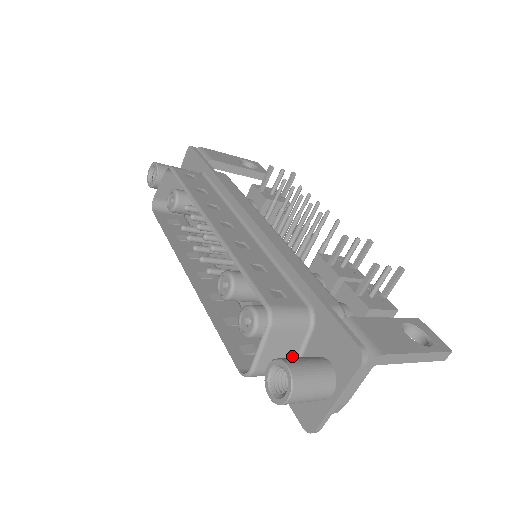
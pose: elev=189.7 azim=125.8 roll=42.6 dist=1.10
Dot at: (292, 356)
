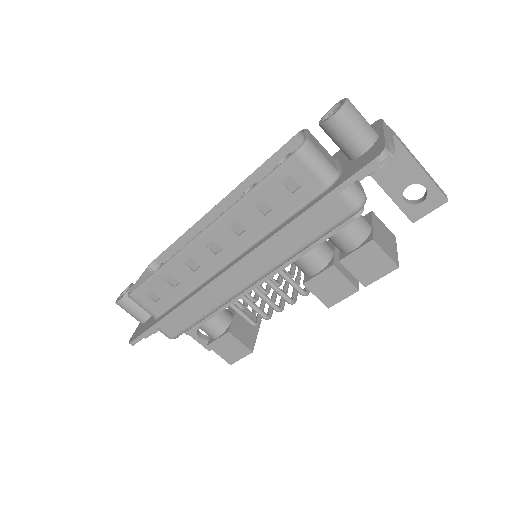
Dot at: (332, 162)
